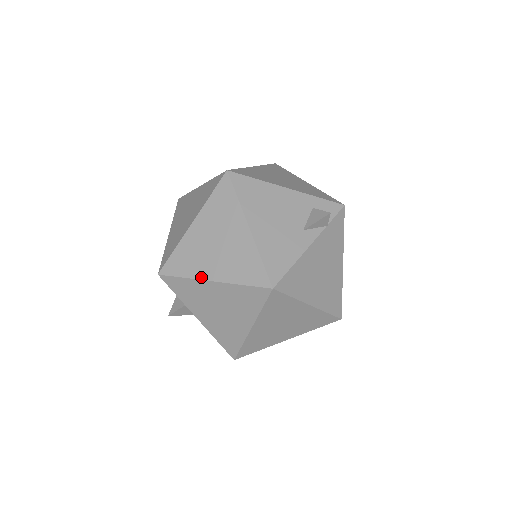
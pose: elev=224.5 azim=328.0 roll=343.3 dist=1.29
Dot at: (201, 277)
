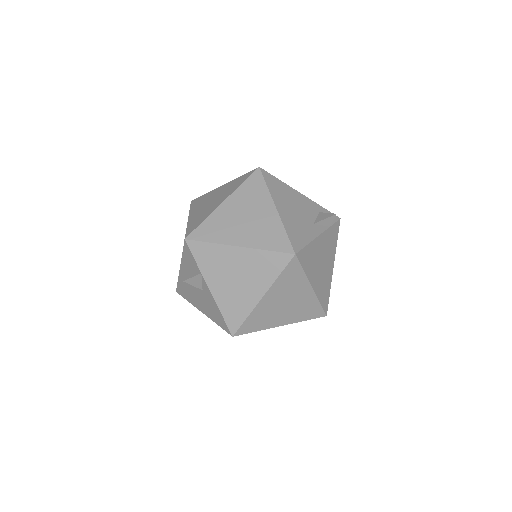
Dot at: (228, 243)
